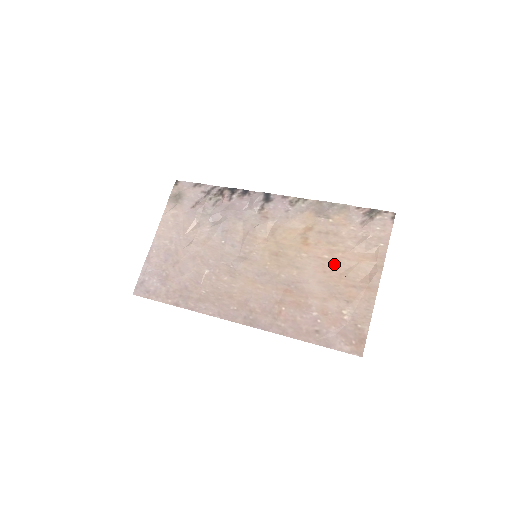
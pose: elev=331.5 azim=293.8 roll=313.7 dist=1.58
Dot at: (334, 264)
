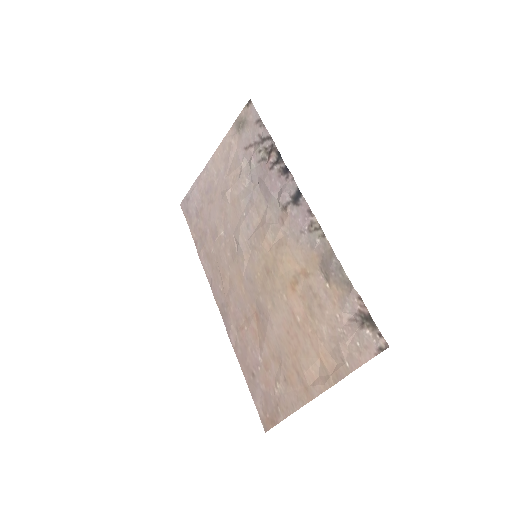
Dot at: (299, 334)
